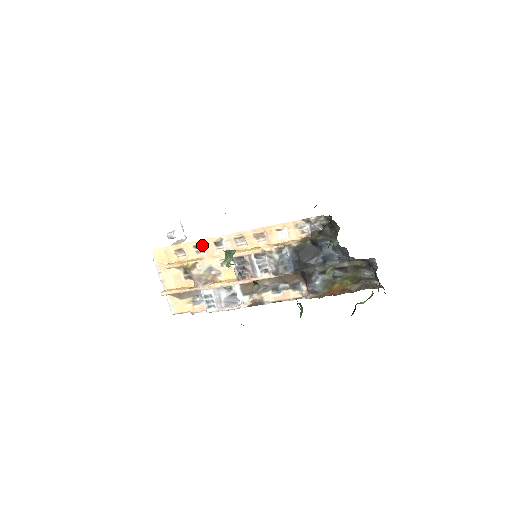
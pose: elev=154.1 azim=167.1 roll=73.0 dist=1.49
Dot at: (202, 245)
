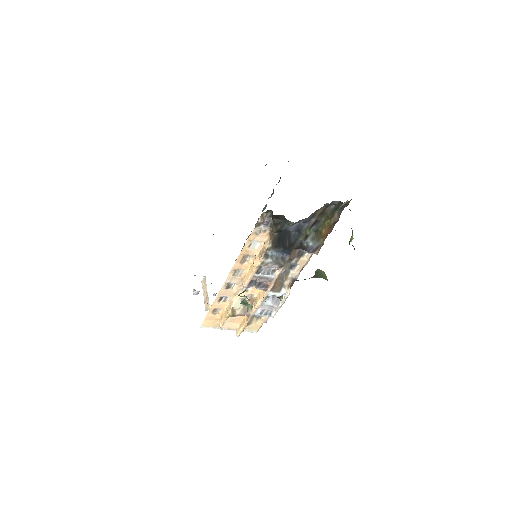
Dot at: (222, 296)
